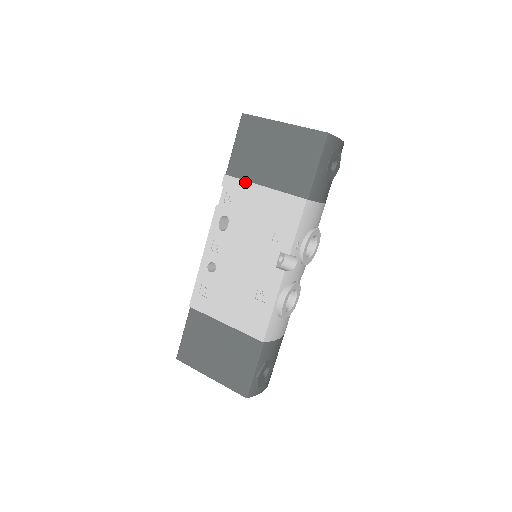
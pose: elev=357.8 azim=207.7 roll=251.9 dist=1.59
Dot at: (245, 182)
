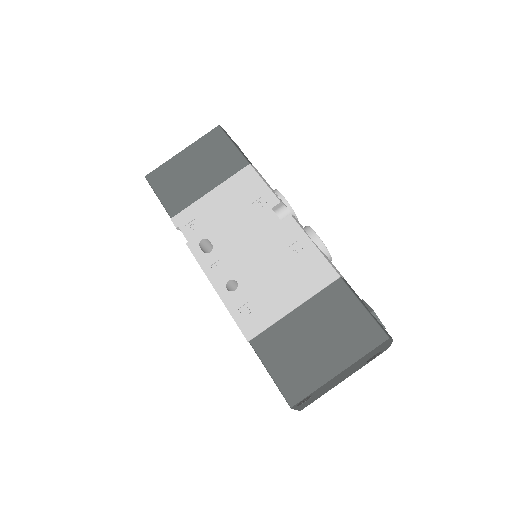
Dot at: (193, 205)
